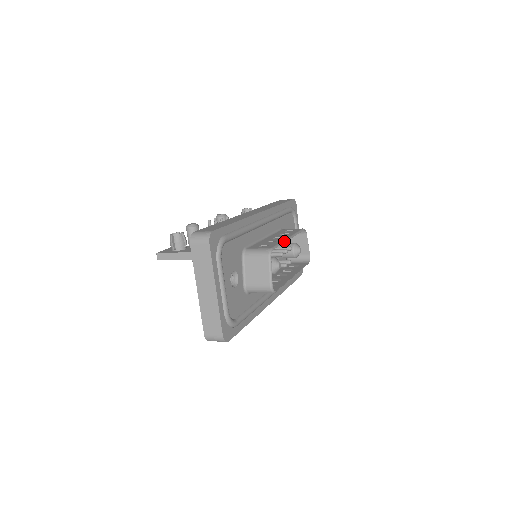
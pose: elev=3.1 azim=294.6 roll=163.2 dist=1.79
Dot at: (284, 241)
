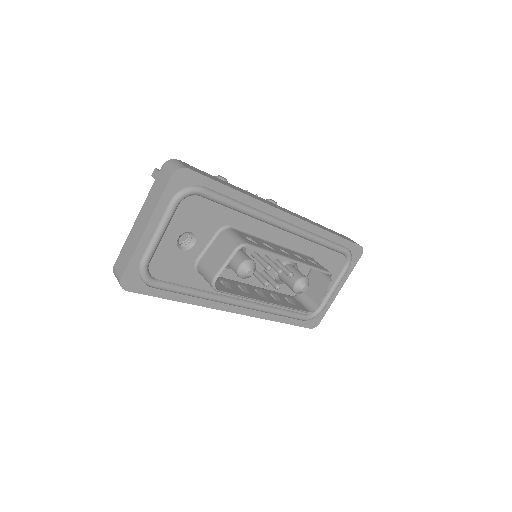
Dot at: (279, 255)
